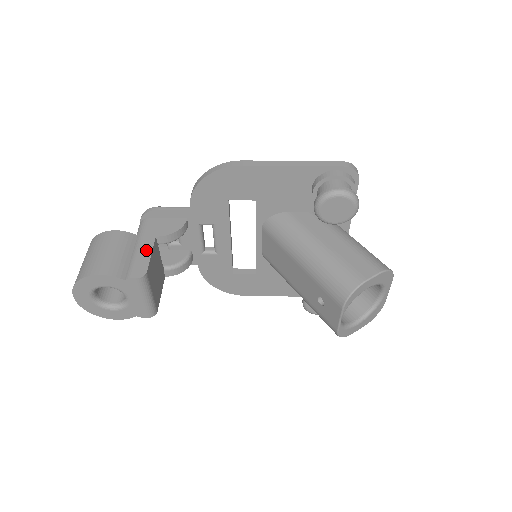
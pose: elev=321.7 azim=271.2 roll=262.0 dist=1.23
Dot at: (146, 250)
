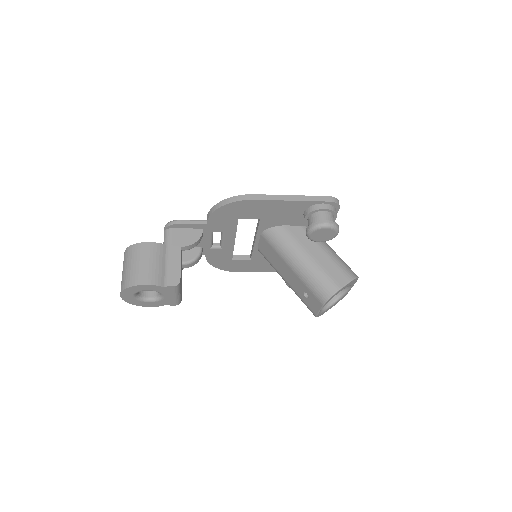
Dot at: (176, 260)
